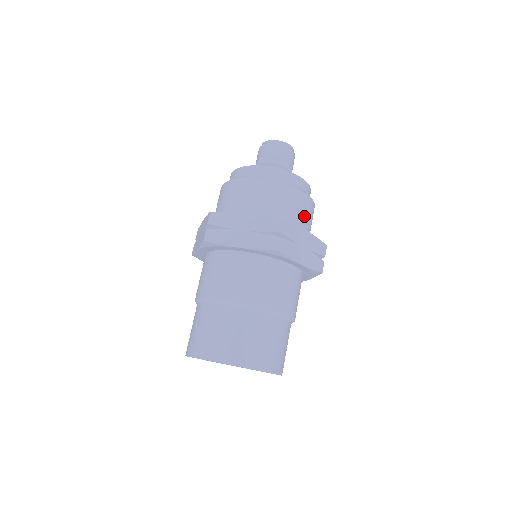
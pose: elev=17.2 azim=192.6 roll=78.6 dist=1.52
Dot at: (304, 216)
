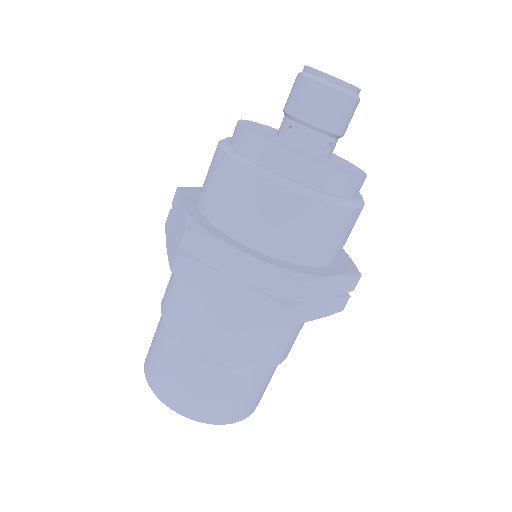
Dot at: occluded
